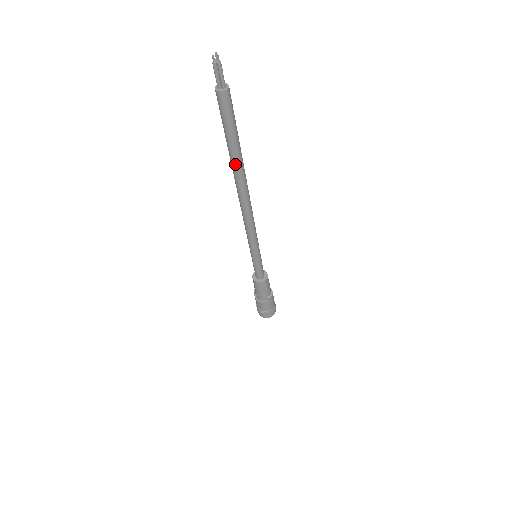
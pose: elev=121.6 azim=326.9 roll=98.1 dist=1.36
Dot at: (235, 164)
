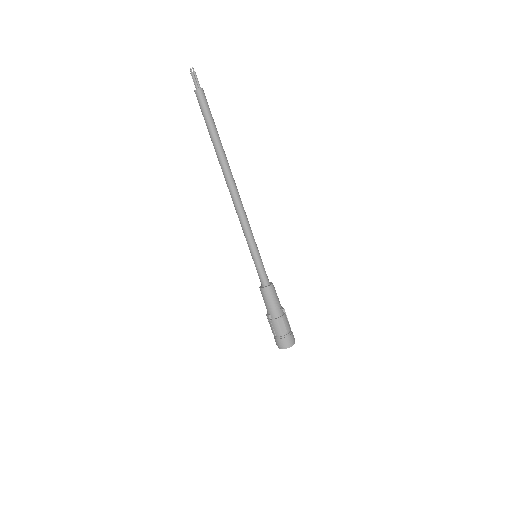
Dot at: (220, 146)
